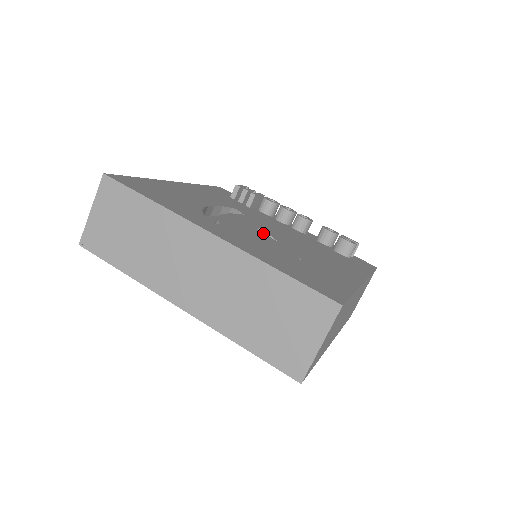
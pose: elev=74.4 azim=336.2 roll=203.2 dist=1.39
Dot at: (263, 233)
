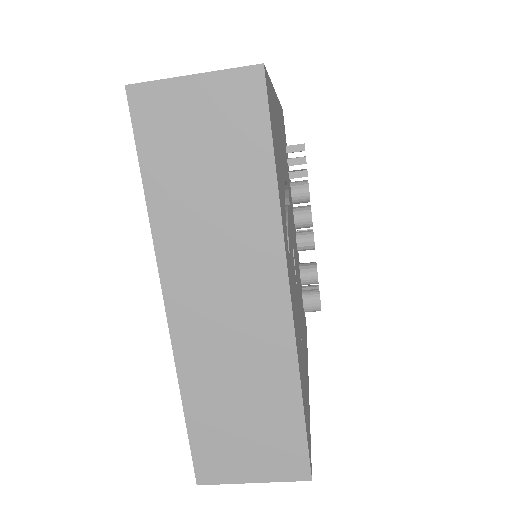
Dot at: occluded
